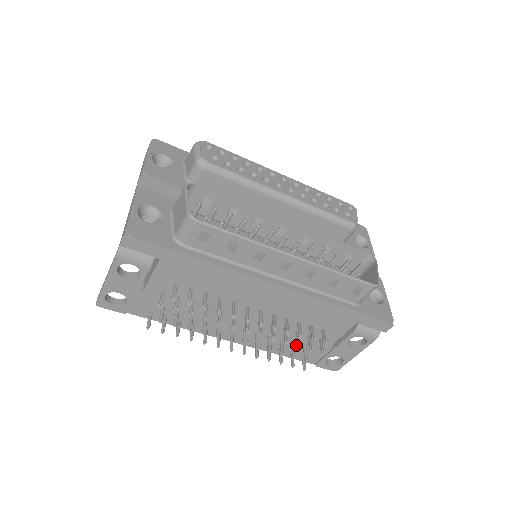
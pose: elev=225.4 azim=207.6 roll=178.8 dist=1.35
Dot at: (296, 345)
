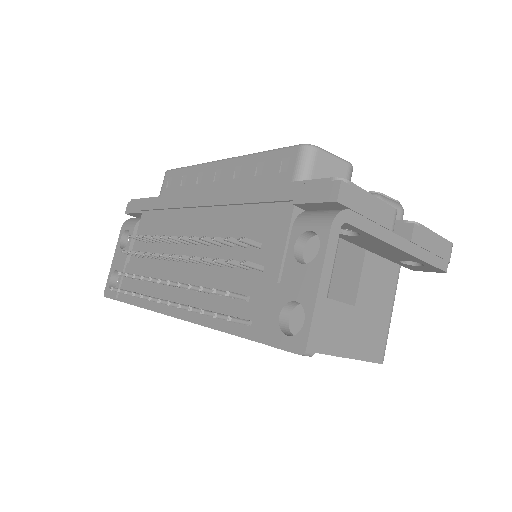
Dot at: occluded
